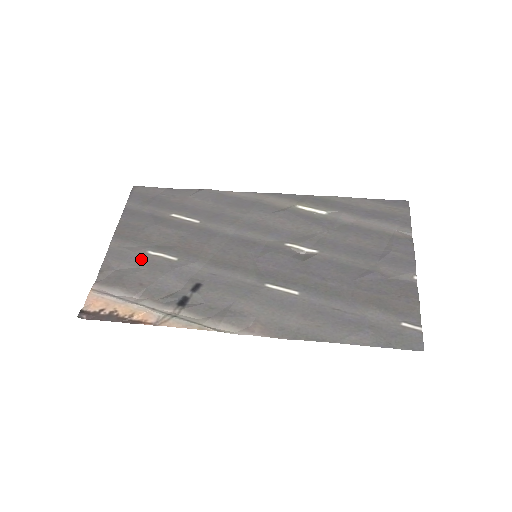
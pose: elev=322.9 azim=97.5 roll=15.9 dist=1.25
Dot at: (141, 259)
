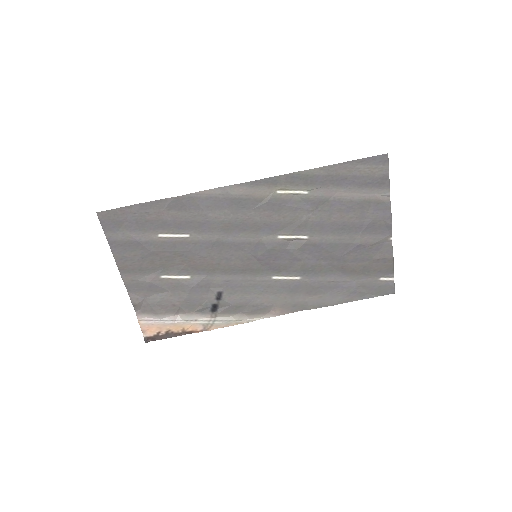
Dot at: (160, 286)
